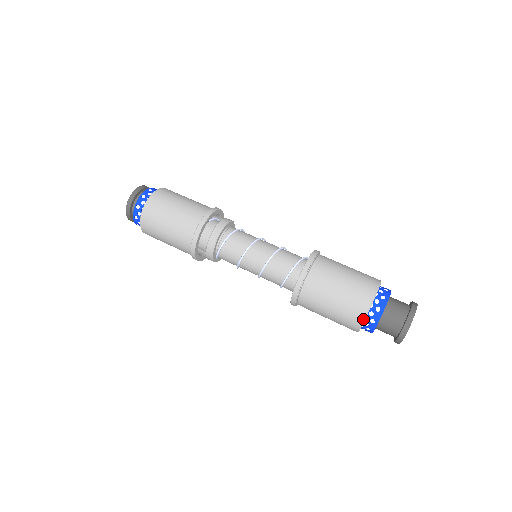
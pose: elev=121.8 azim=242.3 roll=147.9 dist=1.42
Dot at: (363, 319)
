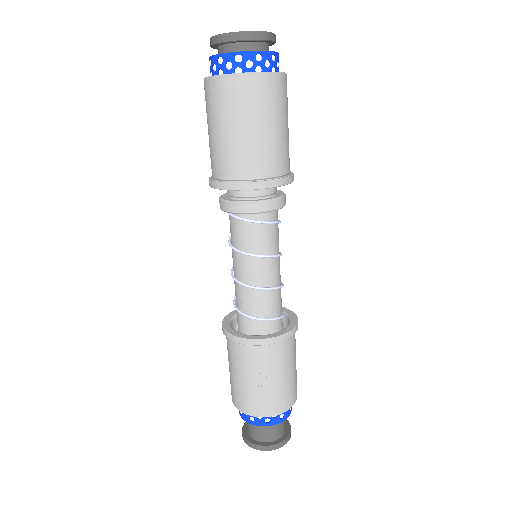
Dot at: (249, 414)
